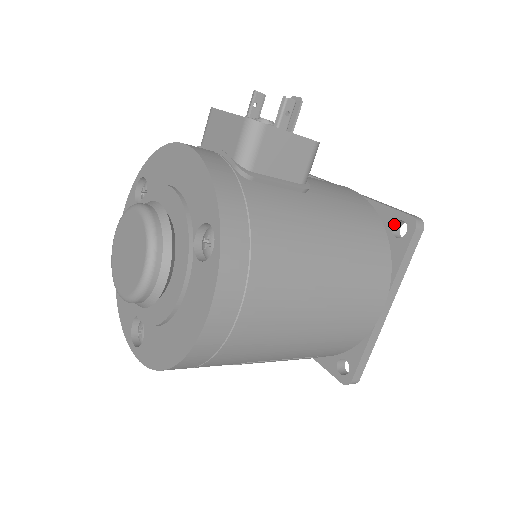
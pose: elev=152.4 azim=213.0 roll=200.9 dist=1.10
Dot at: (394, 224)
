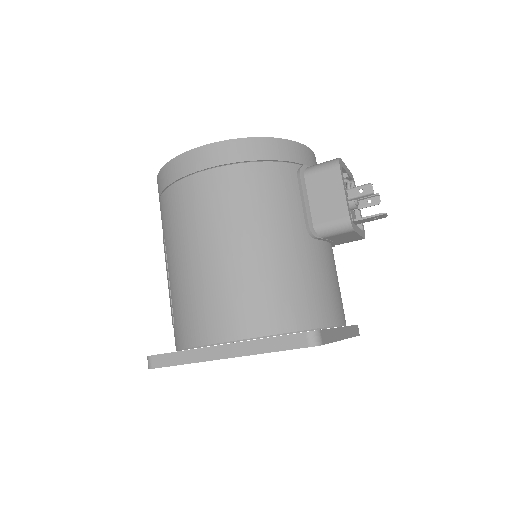
Dot at: occluded
